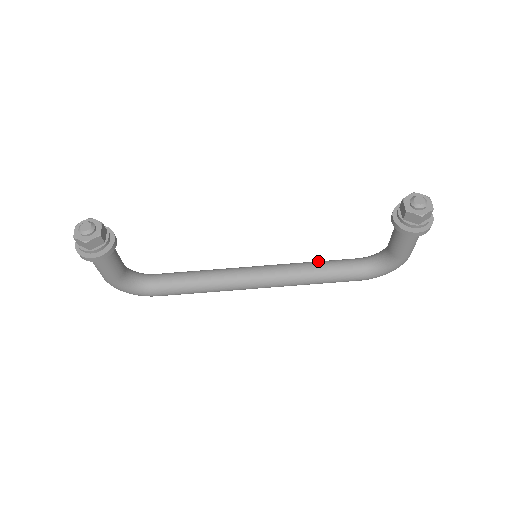
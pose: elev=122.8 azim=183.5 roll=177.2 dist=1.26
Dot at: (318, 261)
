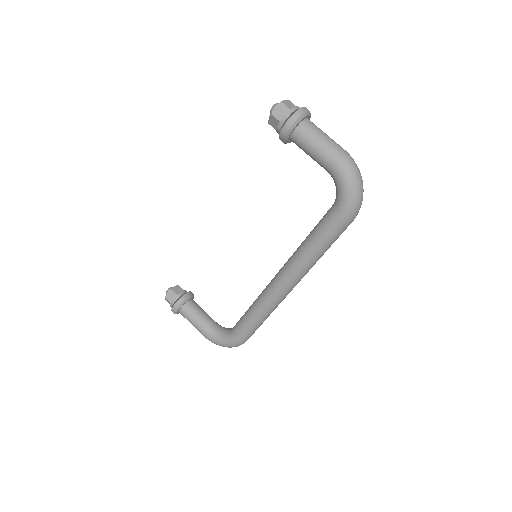
Dot at: occluded
